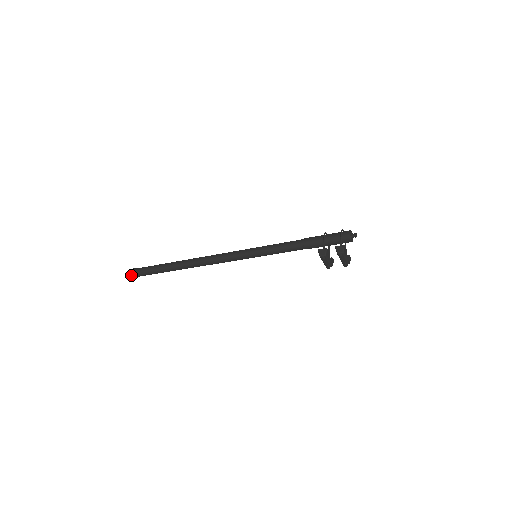
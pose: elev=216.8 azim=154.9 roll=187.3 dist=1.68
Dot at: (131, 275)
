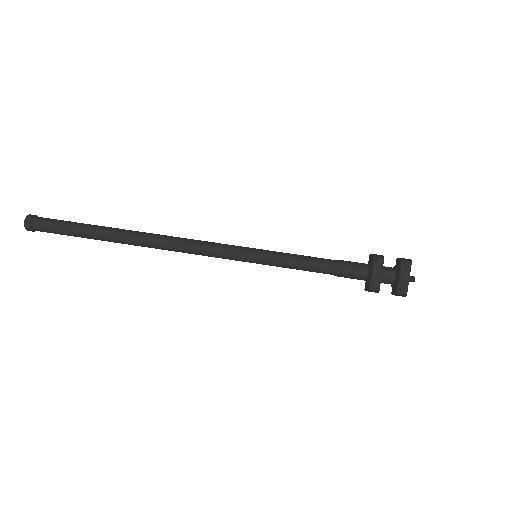
Dot at: (26, 217)
